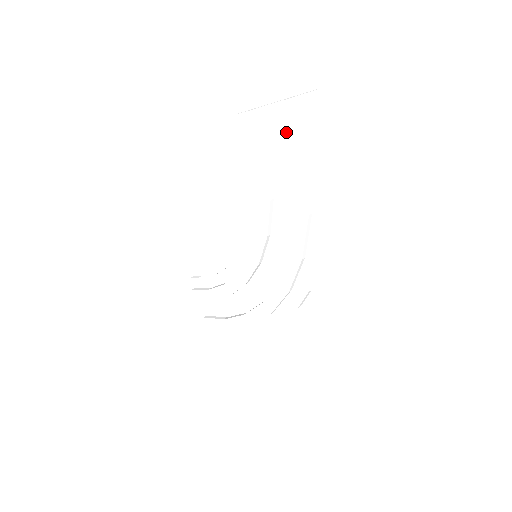
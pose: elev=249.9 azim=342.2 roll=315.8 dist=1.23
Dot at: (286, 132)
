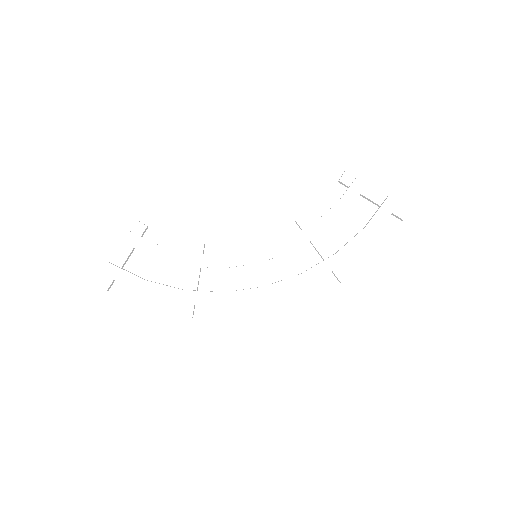
Dot at: (377, 212)
